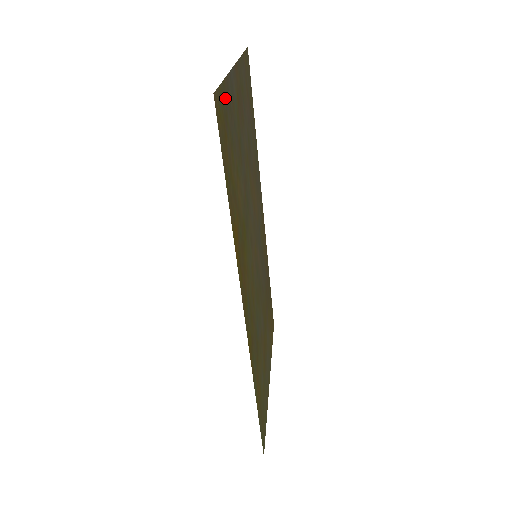
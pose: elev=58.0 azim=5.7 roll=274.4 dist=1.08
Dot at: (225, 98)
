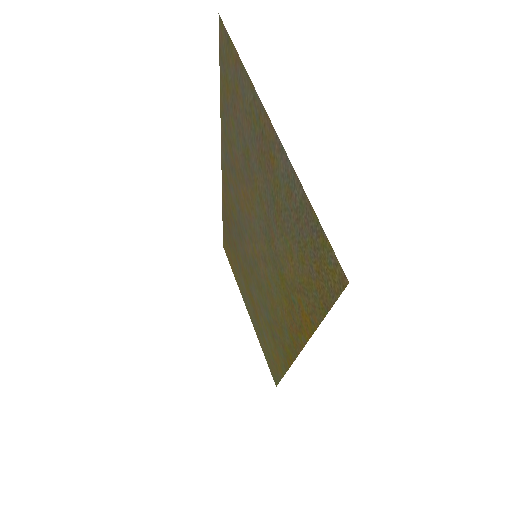
Dot at: (313, 227)
